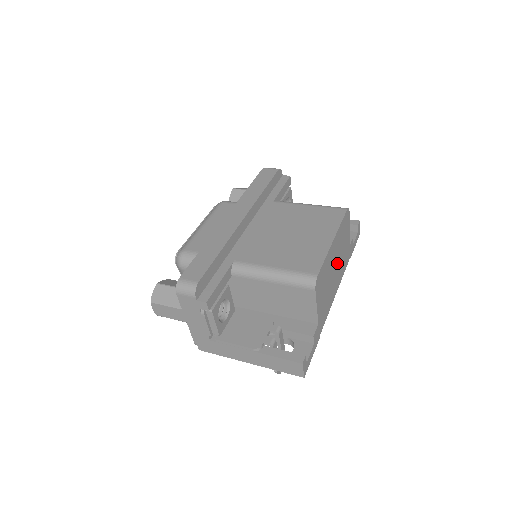
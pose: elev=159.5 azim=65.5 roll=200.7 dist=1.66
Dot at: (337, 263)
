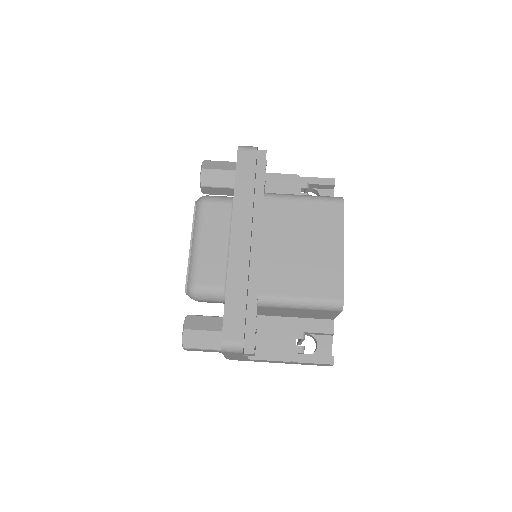
Dot at: occluded
